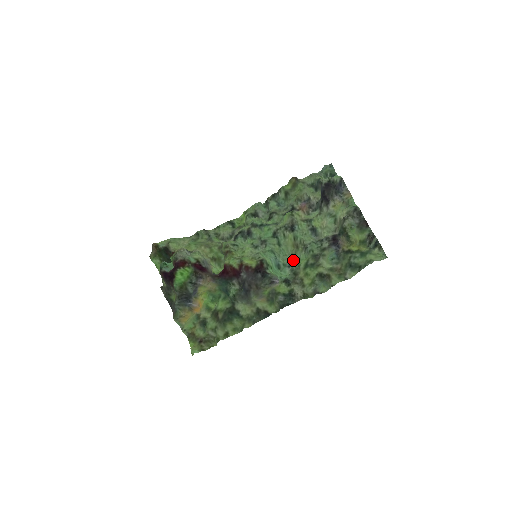
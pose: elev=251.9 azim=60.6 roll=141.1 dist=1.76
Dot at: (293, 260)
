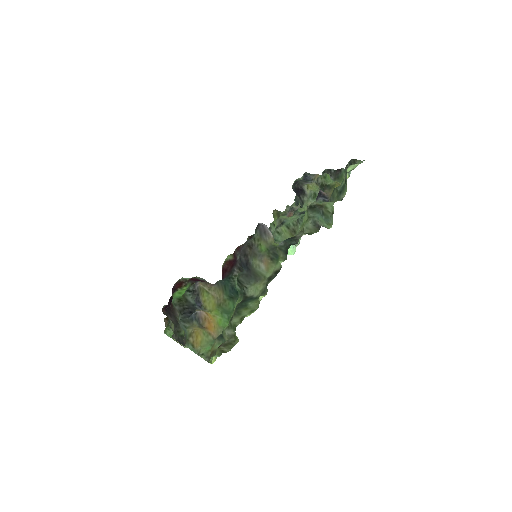
Dot at: occluded
